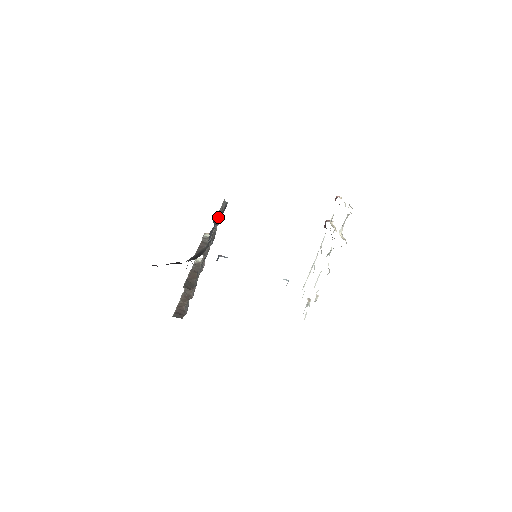
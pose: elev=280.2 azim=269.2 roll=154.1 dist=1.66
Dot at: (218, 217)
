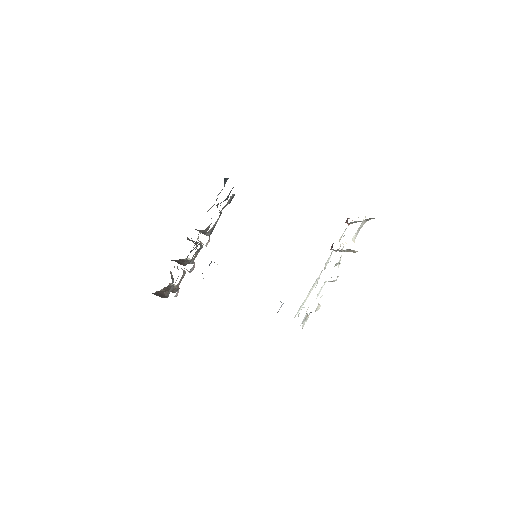
Dot at: occluded
